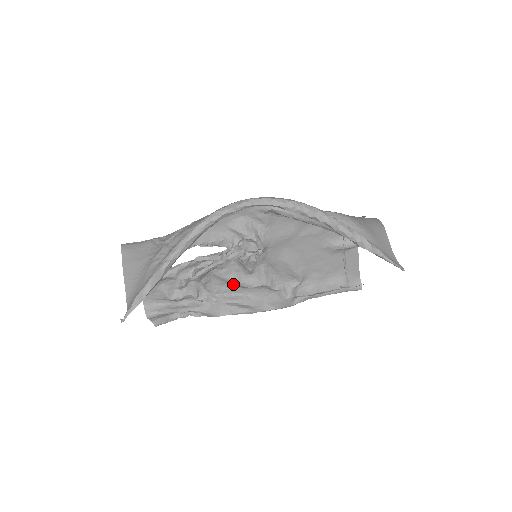
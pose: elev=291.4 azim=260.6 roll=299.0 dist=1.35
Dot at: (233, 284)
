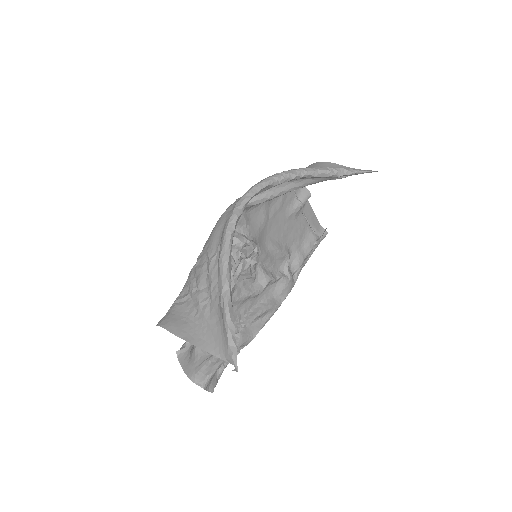
Dot at: (246, 301)
